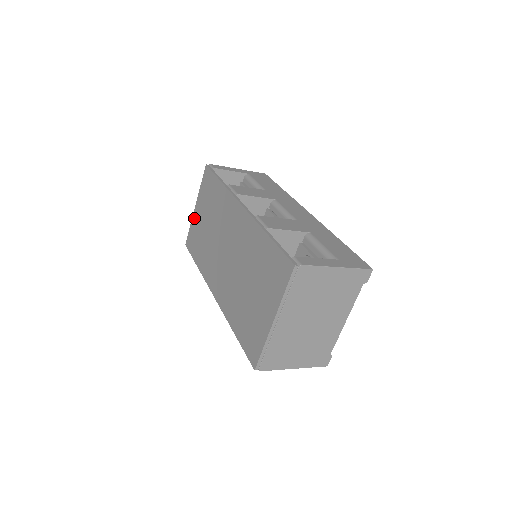
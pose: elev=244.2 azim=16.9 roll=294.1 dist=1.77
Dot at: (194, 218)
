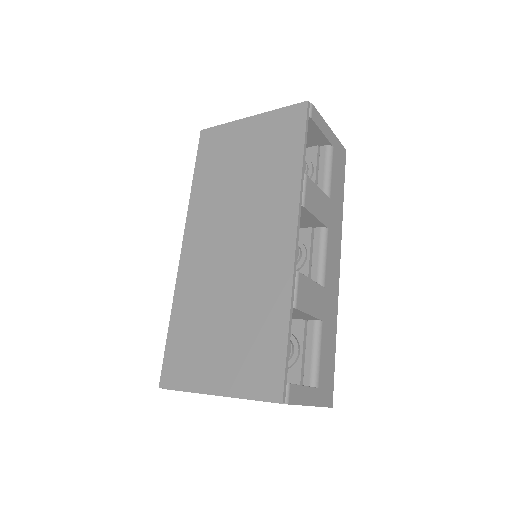
Dot at: (237, 127)
